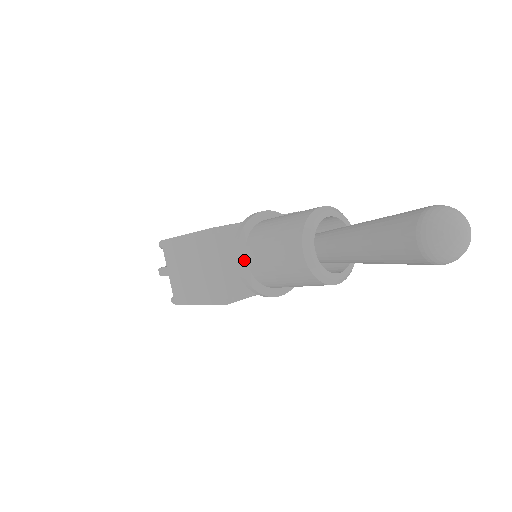
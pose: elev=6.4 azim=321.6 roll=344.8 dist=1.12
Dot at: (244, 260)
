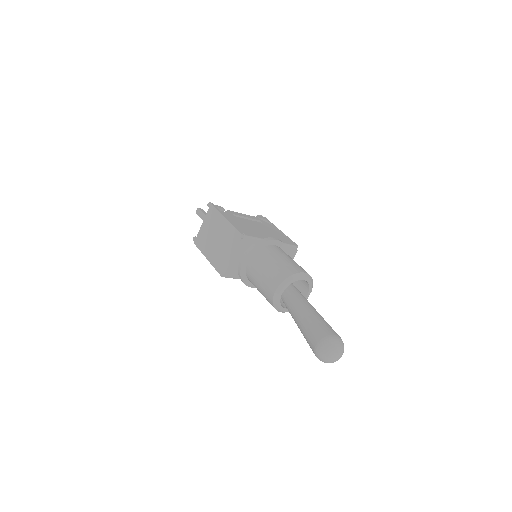
Dot at: (247, 261)
